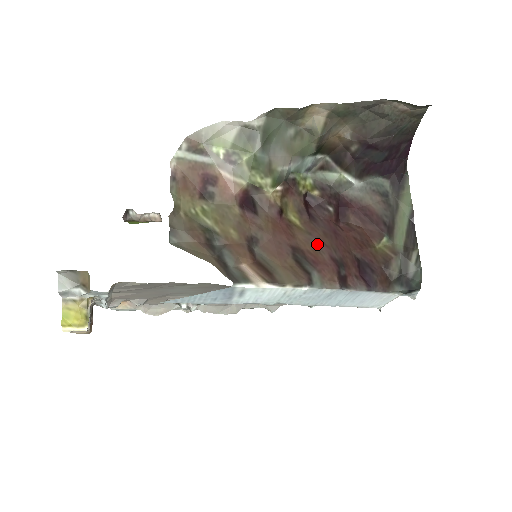
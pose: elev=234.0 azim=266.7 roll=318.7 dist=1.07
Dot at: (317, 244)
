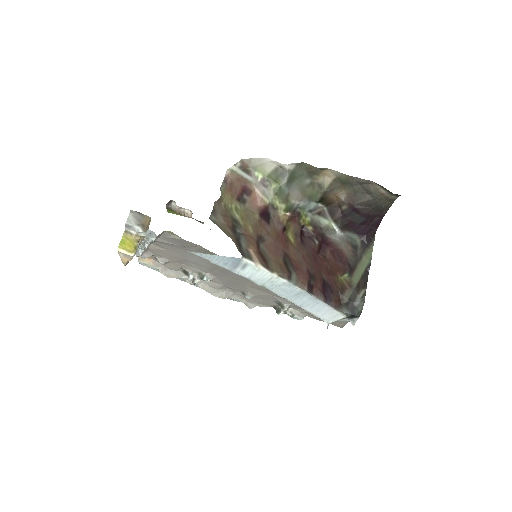
Dot at: (301, 258)
